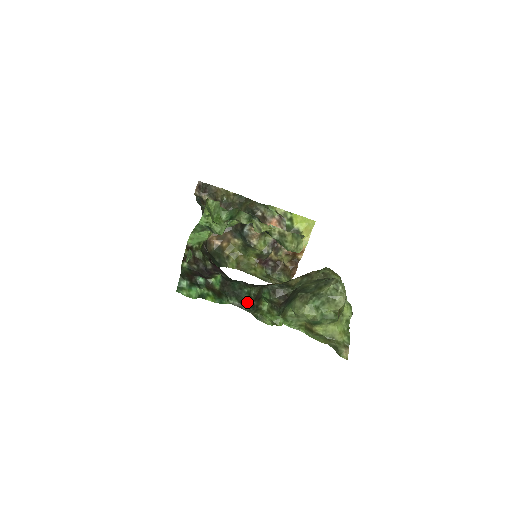
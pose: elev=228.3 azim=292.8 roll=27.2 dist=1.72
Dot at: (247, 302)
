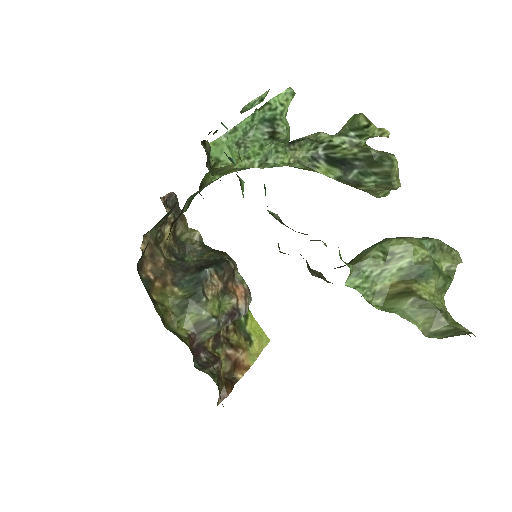
Dot at: occluded
